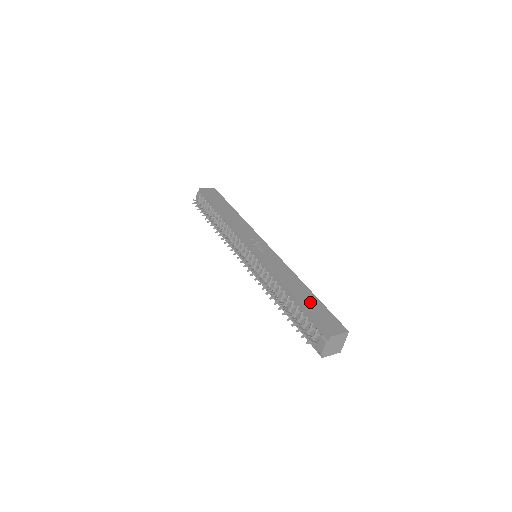
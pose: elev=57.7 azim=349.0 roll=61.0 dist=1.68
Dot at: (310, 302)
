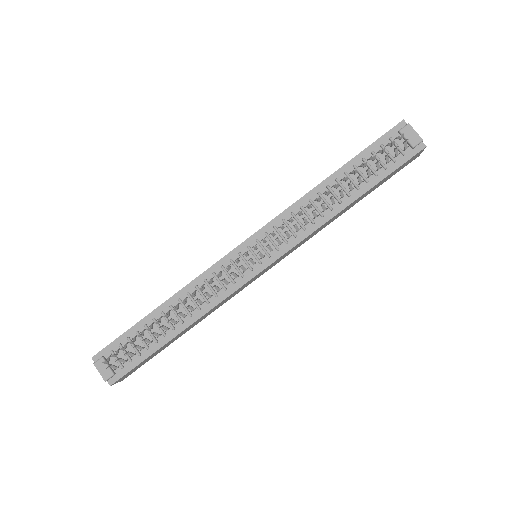
Dot at: occluded
